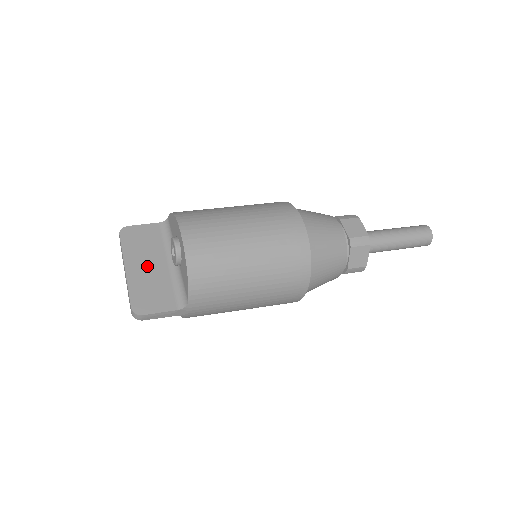
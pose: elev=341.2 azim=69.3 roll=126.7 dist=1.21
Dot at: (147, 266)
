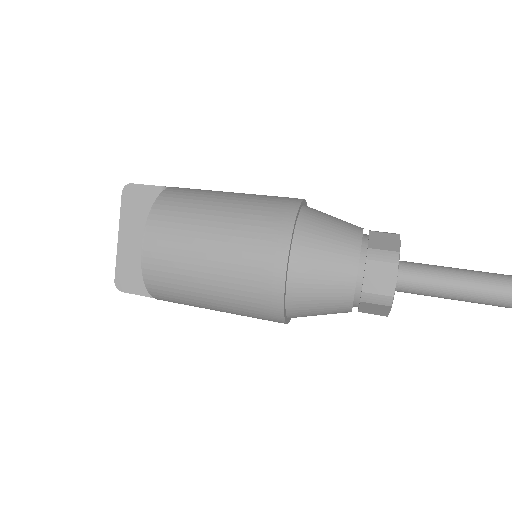
Dot at: (138, 240)
